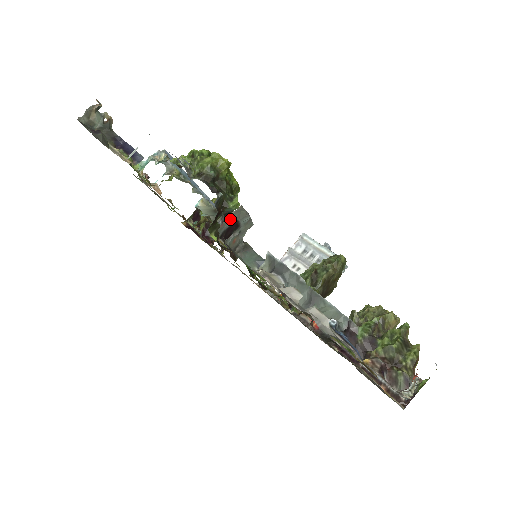
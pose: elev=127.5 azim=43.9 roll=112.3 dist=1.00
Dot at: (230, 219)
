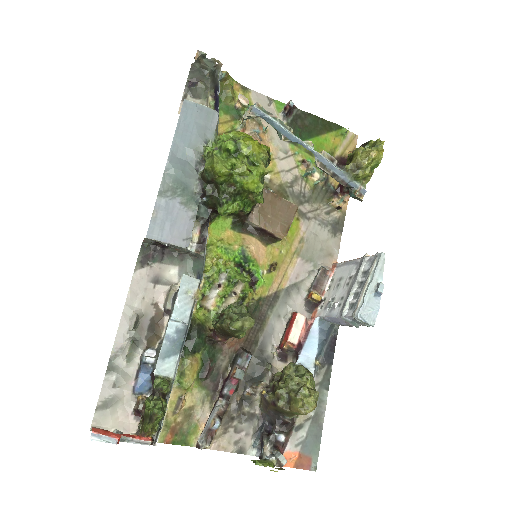
Dot at: (149, 240)
